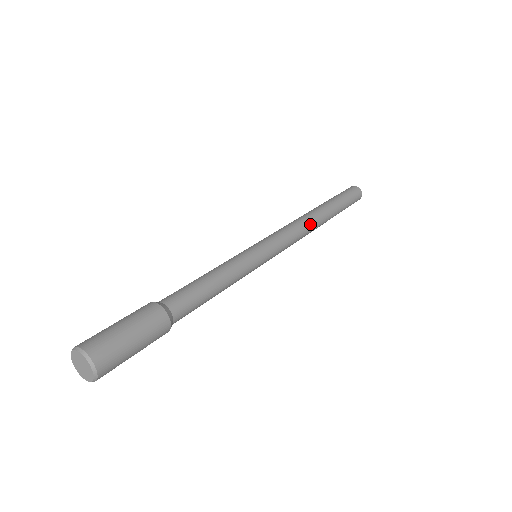
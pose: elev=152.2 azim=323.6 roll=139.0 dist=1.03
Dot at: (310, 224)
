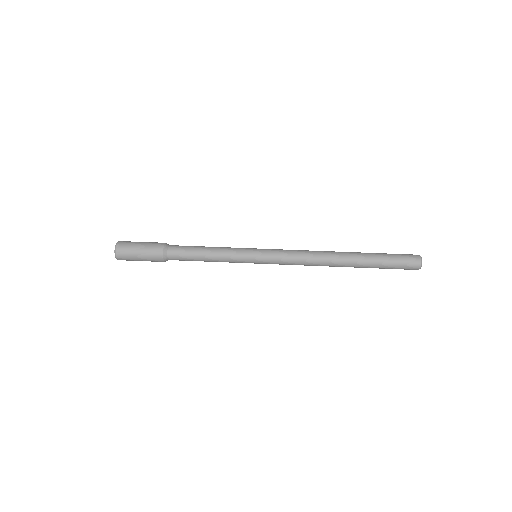
Dot at: (321, 254)
